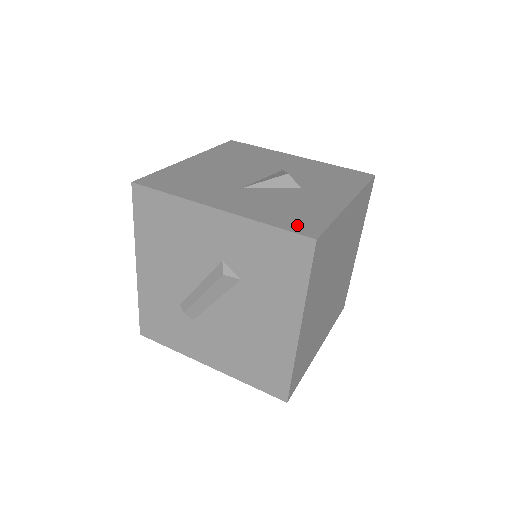
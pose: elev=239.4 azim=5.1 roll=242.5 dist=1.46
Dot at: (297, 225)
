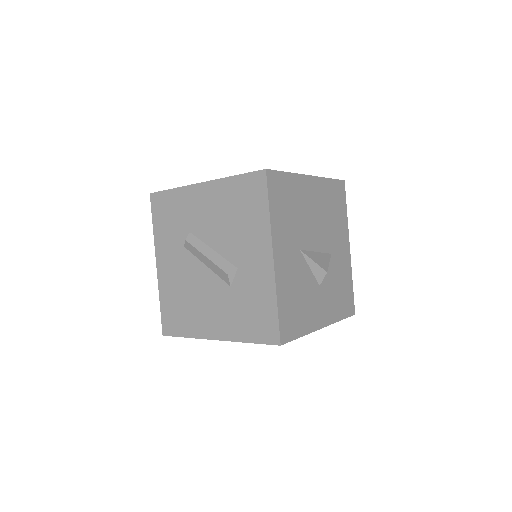
Dot at: (286, 322)
